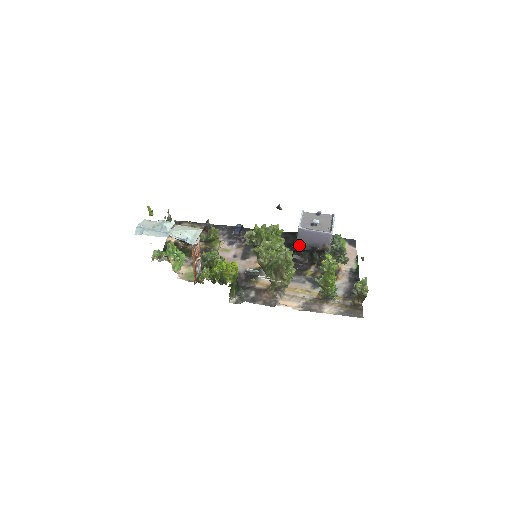
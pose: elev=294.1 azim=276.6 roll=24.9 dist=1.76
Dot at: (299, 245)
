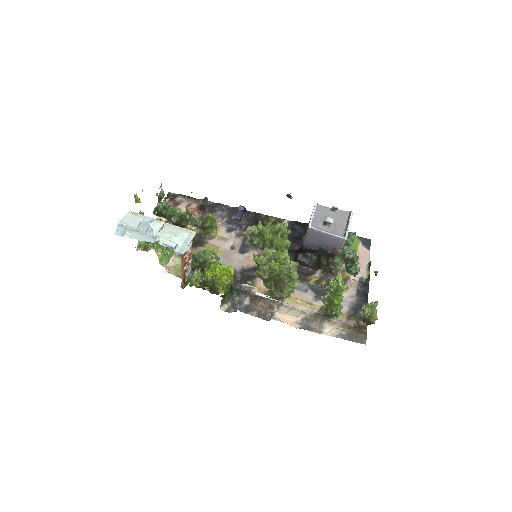
Dot at: (306, 243)
